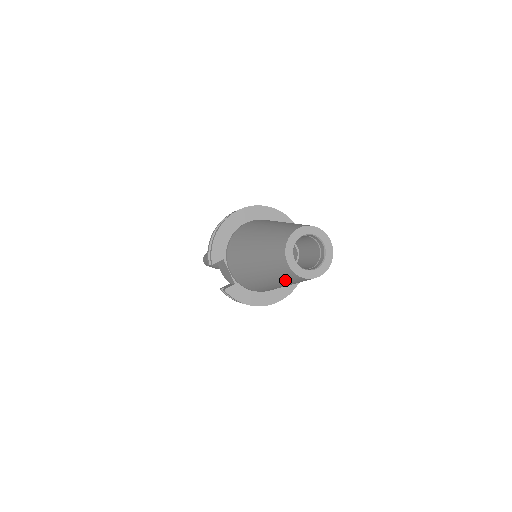
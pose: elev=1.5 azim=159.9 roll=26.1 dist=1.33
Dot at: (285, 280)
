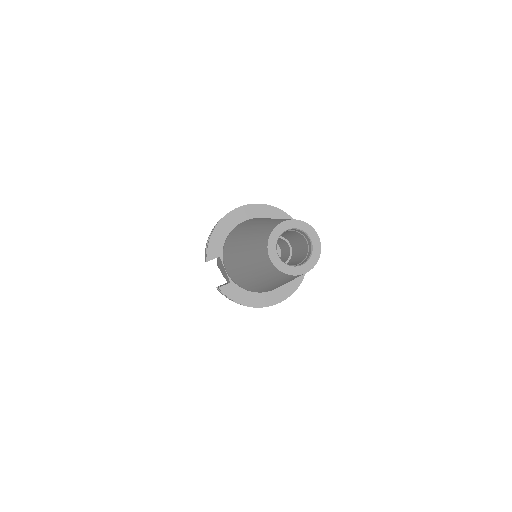
Dot at: (271, 277)
